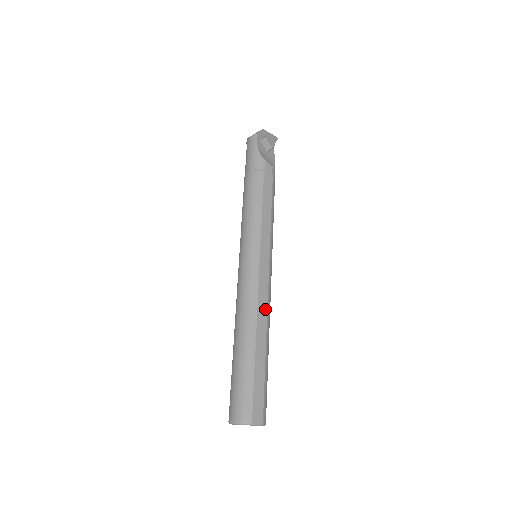
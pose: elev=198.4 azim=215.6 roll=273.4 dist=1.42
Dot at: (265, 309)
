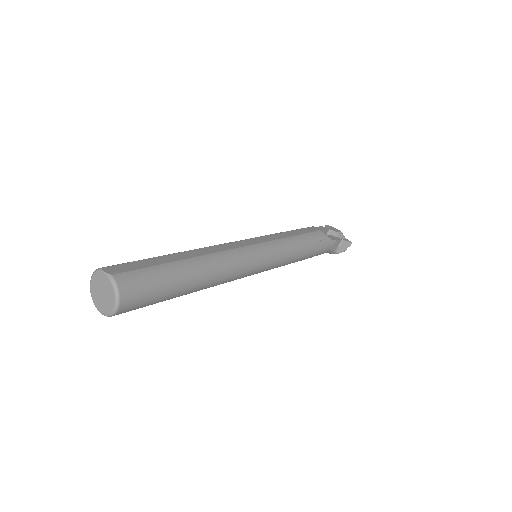
Dot at: (218, 250)
